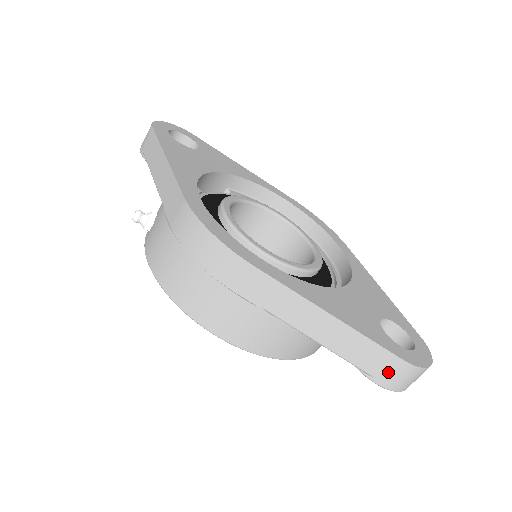
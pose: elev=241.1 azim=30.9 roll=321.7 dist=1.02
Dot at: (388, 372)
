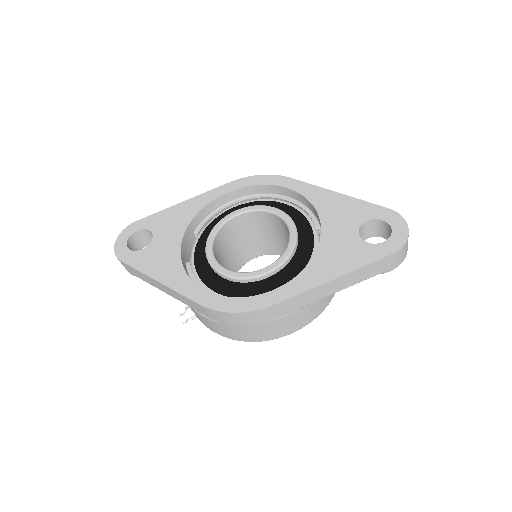
Dot at: (390, 264)
